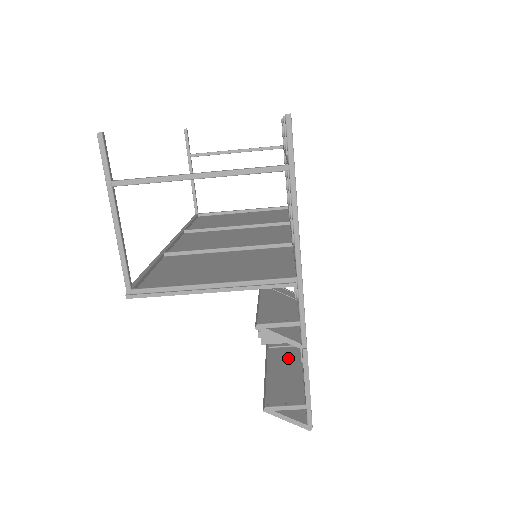
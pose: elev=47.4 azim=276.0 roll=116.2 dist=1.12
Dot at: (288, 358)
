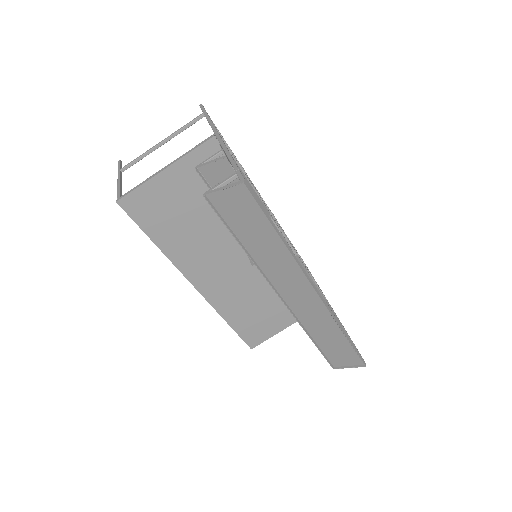
Dot at: (277, 260)
